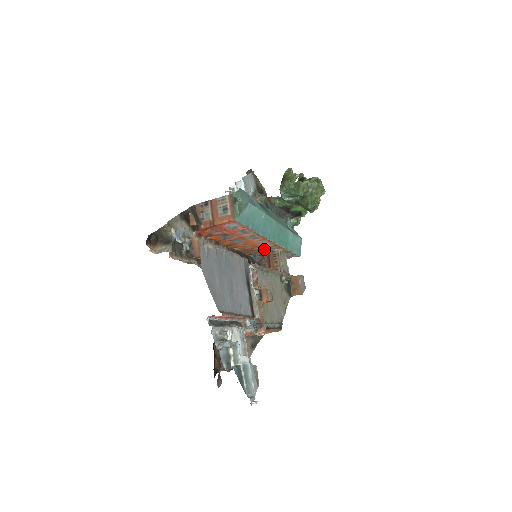
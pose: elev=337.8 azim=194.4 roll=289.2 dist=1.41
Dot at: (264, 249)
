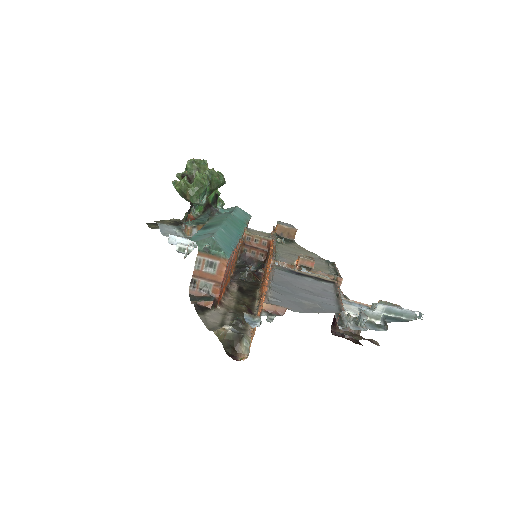
Dot at: occluded
